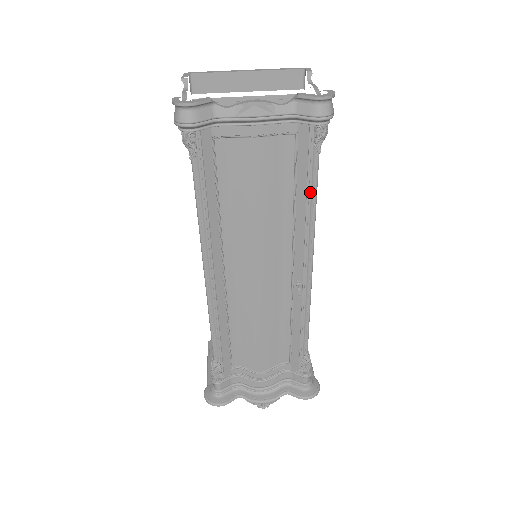
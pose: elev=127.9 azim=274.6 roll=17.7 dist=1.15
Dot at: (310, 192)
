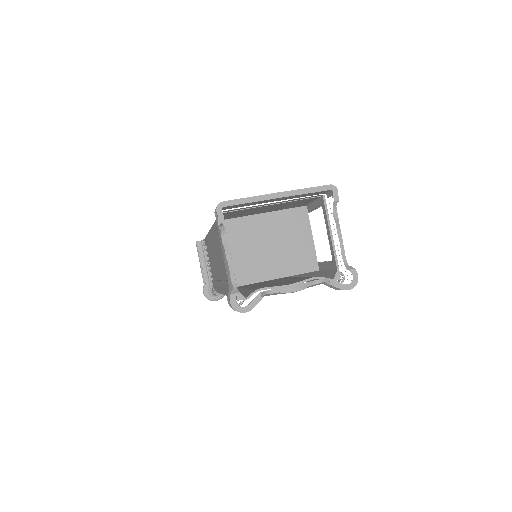
Dot at: occluded
